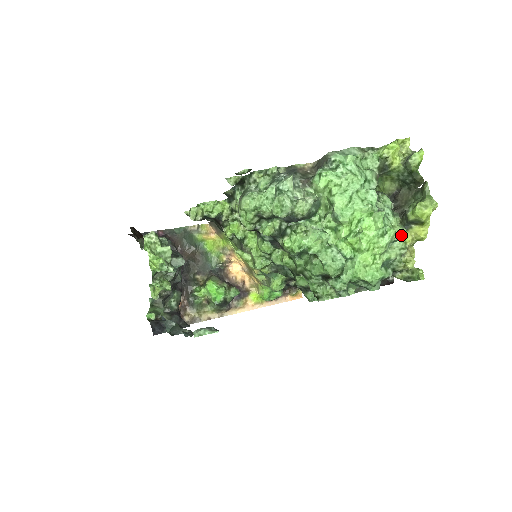
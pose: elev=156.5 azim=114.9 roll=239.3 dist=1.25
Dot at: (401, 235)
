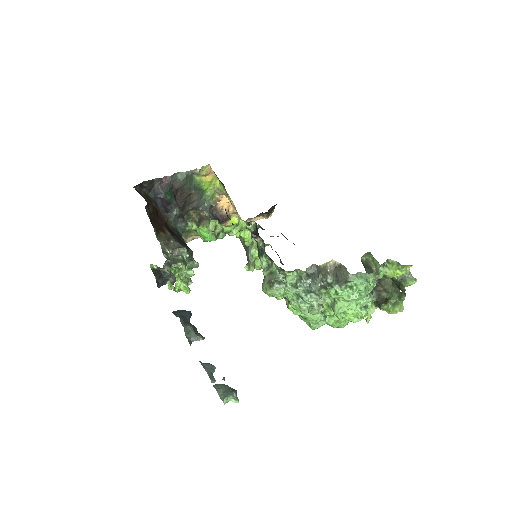
Dot at: occluded
